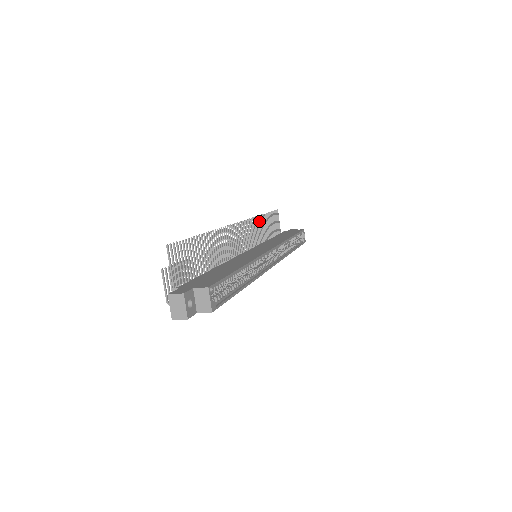
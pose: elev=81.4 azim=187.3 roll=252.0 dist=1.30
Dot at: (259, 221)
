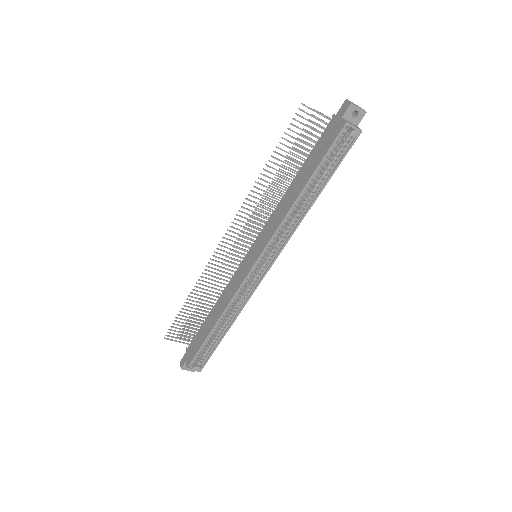
Dot at: (261, 185)
